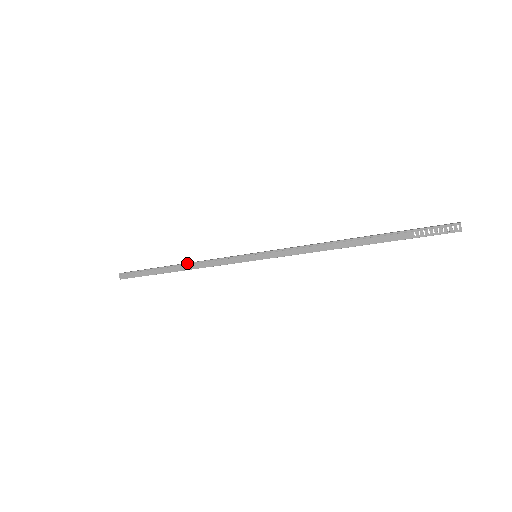
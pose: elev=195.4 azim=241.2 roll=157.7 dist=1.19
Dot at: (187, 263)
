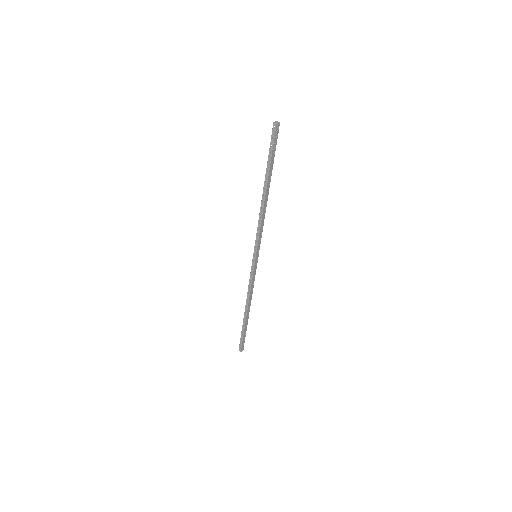
Dot at: occluded
